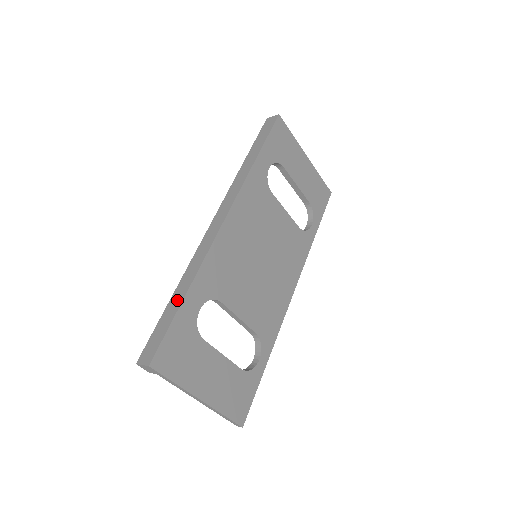
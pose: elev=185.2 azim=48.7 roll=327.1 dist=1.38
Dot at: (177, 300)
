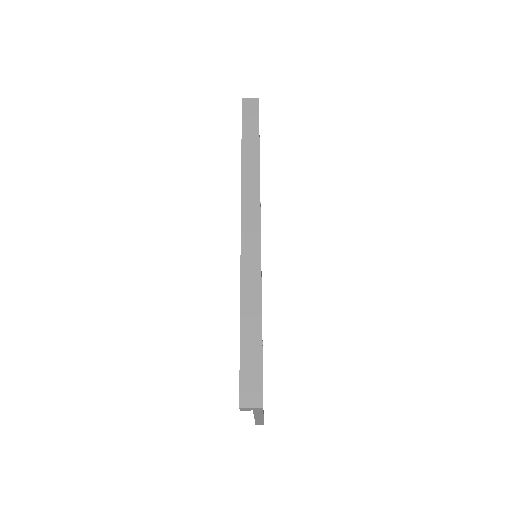
Dot at: (253, 327)
